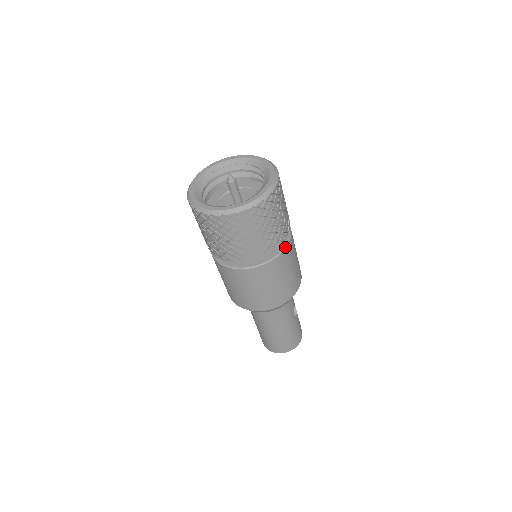
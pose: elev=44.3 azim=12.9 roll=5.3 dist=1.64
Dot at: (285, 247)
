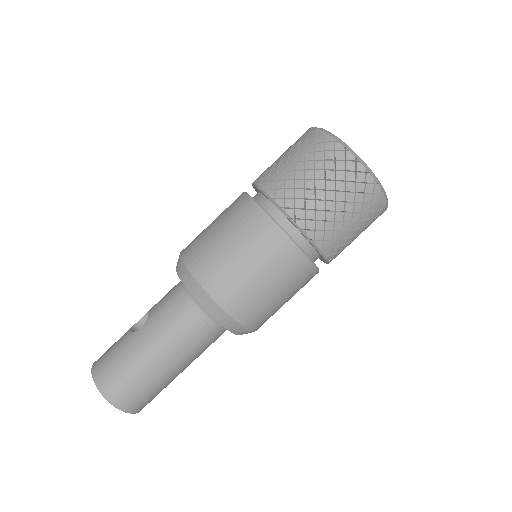
Dot at: occluded
